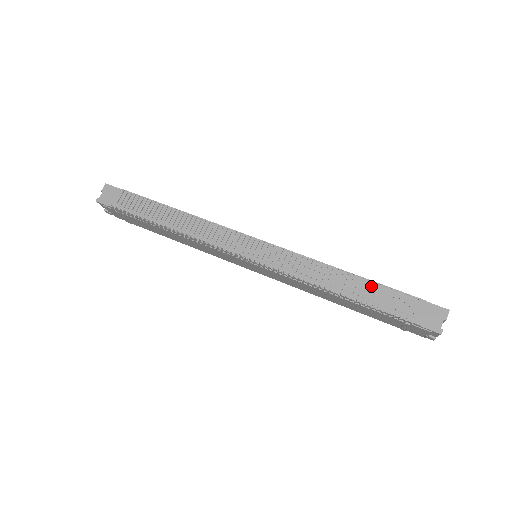
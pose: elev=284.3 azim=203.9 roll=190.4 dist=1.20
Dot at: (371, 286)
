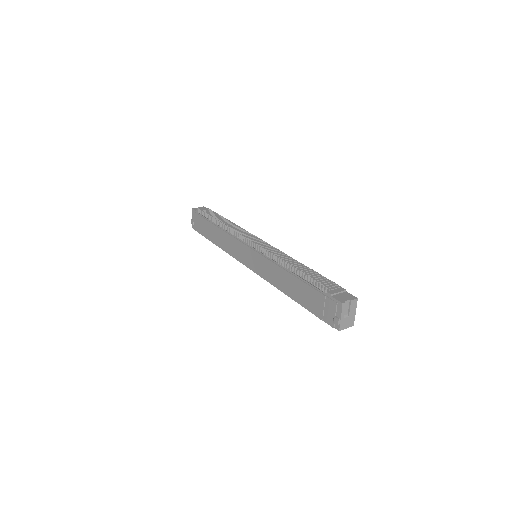
Dot at: (314, 273)
